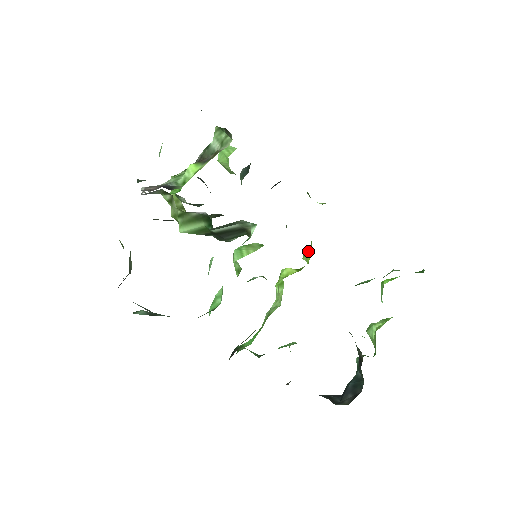
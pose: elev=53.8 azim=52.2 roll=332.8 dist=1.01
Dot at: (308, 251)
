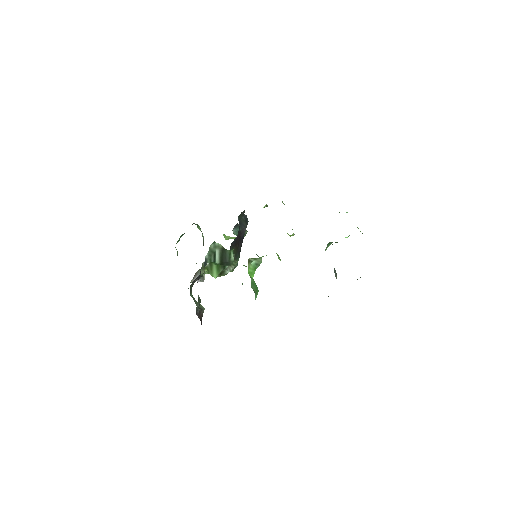
Dot at: occluded
